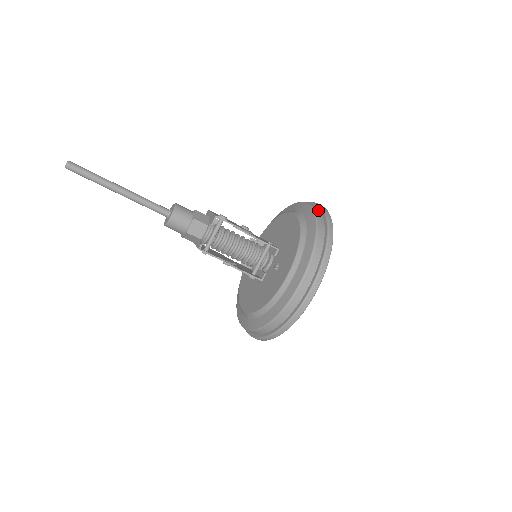
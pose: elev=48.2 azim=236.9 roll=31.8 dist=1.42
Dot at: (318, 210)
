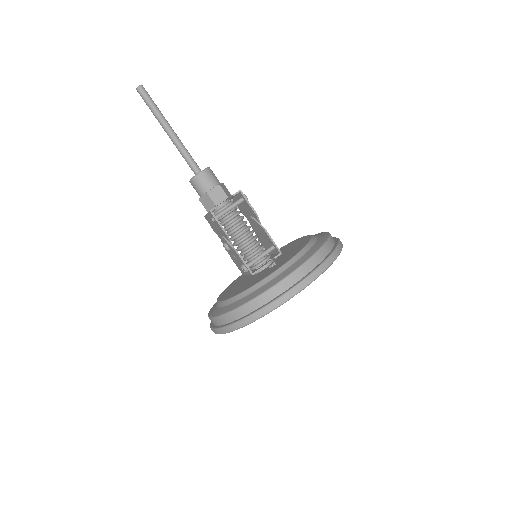
Dot at: occluded
